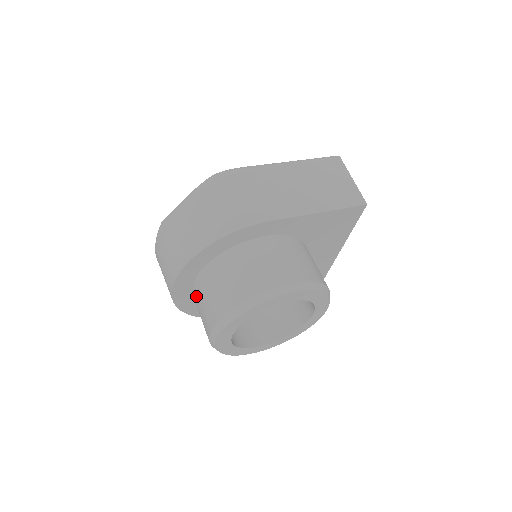
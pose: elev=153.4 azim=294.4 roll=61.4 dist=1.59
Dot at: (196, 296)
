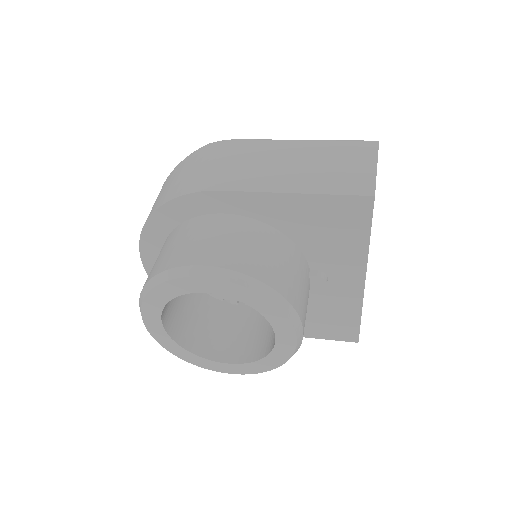
Dot at: occluded
